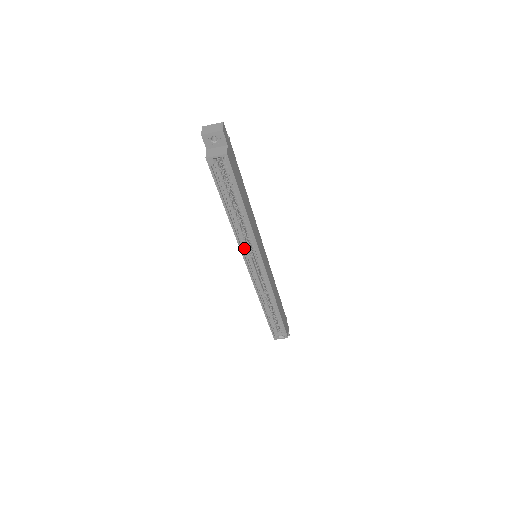
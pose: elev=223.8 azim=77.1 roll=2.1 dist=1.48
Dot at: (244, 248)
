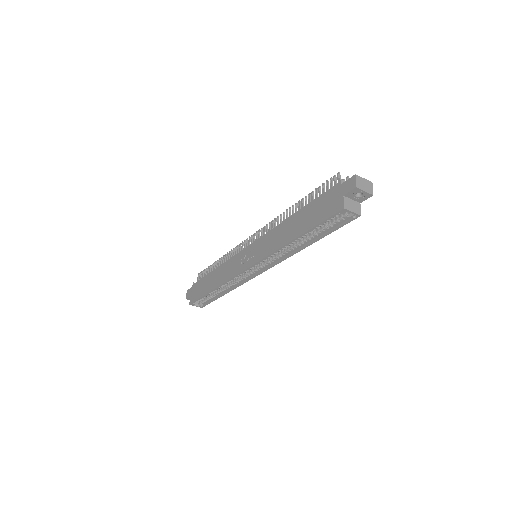
Dot at: (267, 257)
